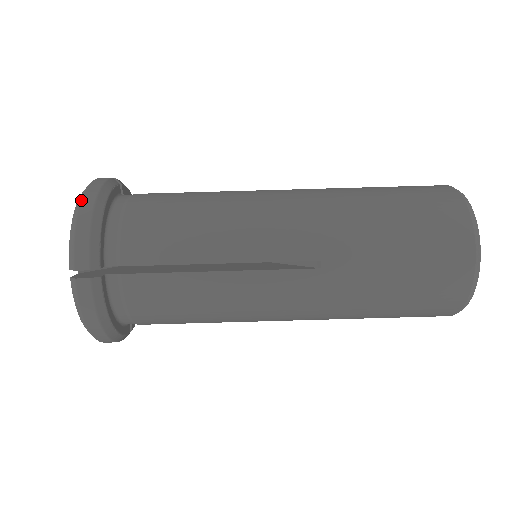
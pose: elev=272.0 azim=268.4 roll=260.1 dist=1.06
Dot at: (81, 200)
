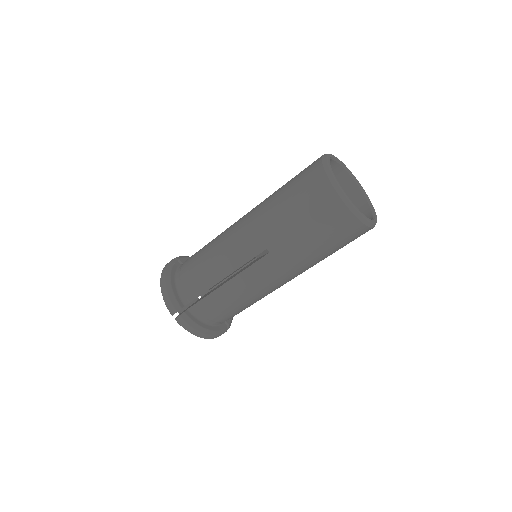
Dot at: occluded
